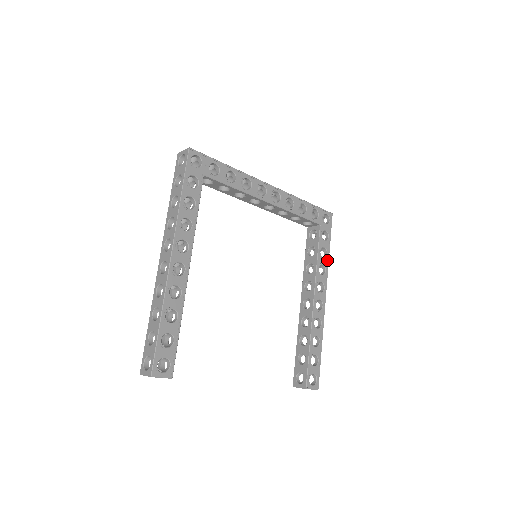
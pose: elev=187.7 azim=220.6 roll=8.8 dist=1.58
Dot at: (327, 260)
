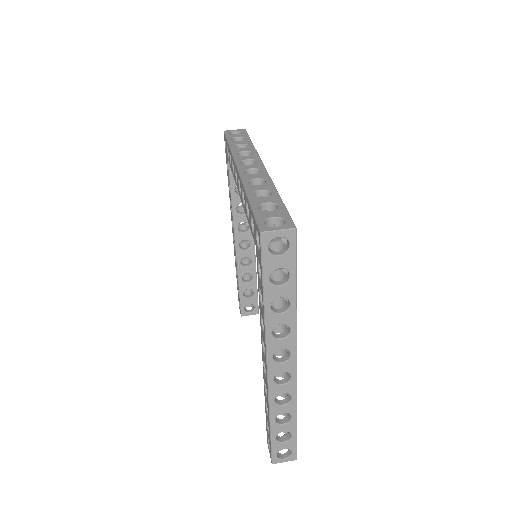
Dot at: occluded
